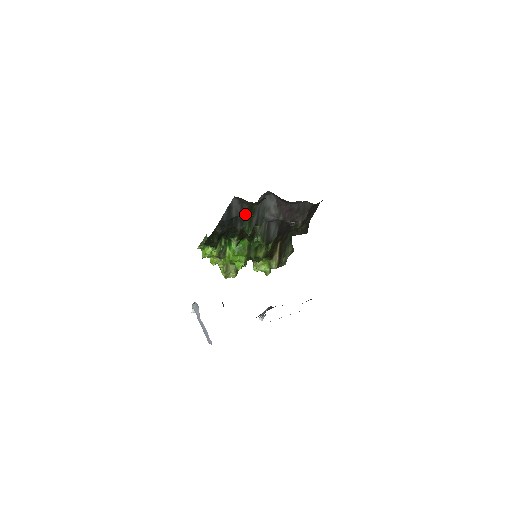
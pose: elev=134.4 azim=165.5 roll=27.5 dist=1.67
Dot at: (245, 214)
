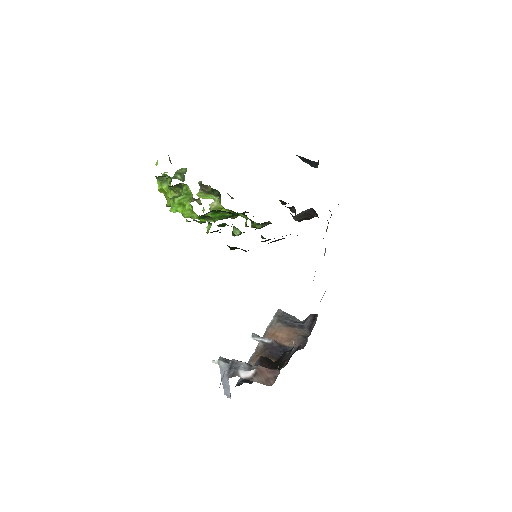
Dot at: occluded
